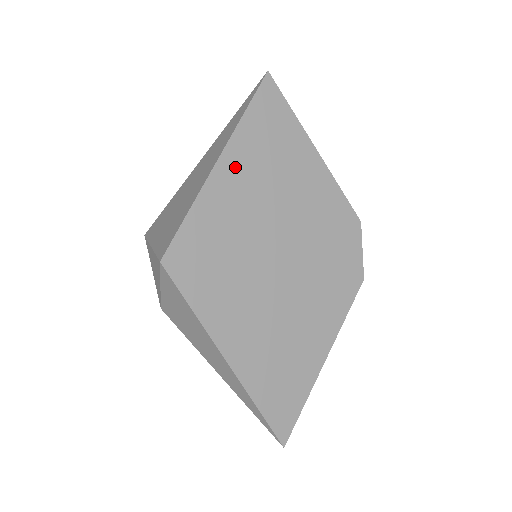
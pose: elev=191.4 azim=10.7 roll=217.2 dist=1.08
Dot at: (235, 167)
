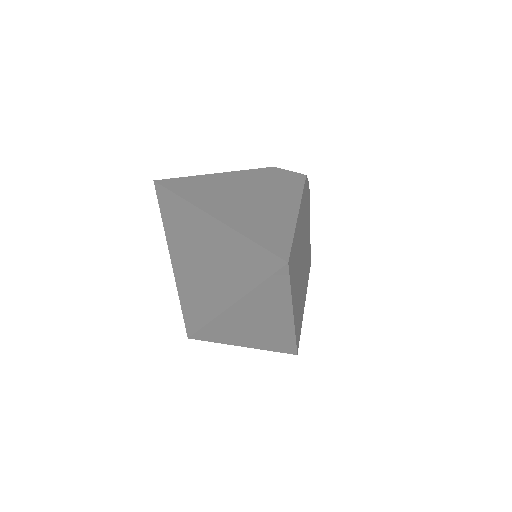
Dot at: (295, 300)
